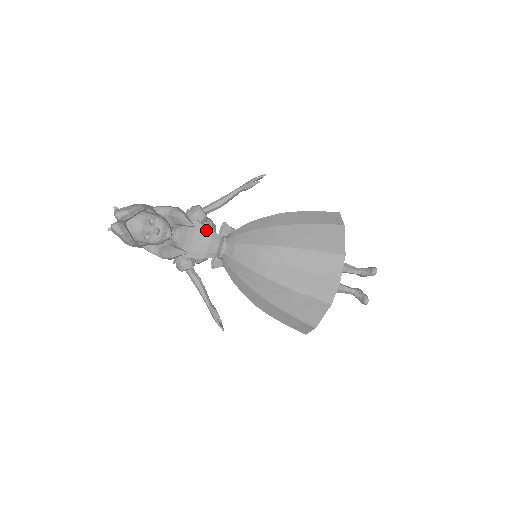
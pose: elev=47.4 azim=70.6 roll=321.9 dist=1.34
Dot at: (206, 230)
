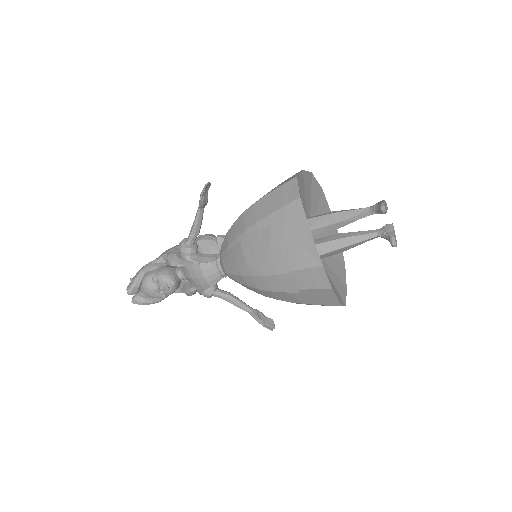
Dot at: (195, 265)
